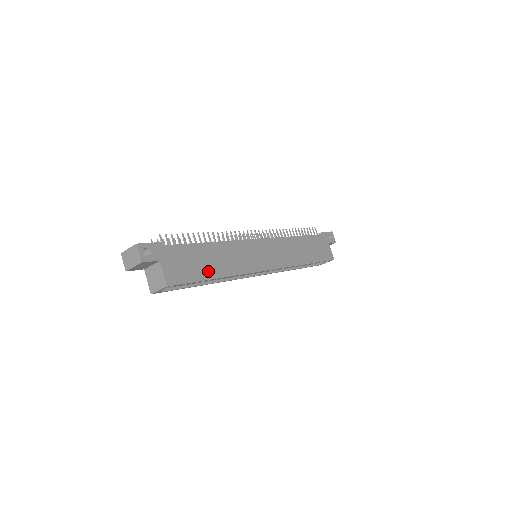
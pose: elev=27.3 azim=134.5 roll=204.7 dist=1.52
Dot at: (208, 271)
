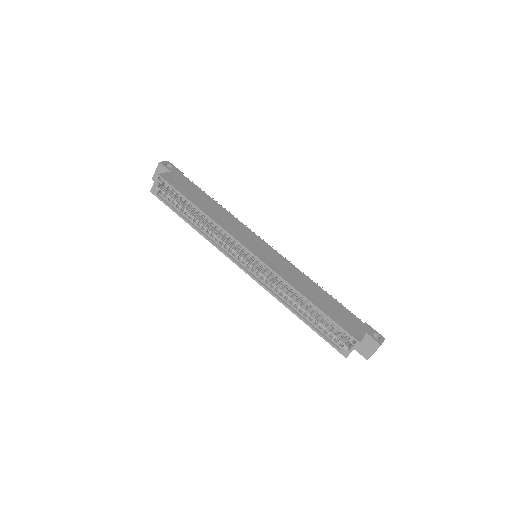
Dot at: (195, 200)
